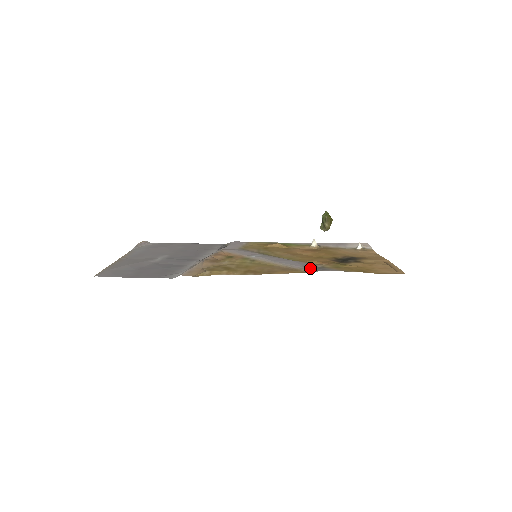
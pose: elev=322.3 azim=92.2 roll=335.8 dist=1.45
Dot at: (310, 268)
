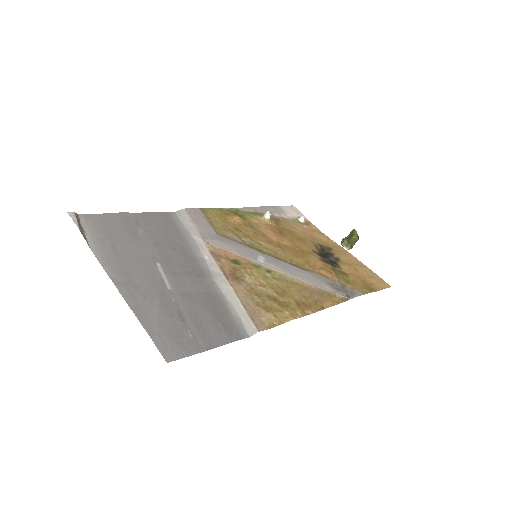
Dot at: (341, 291)
